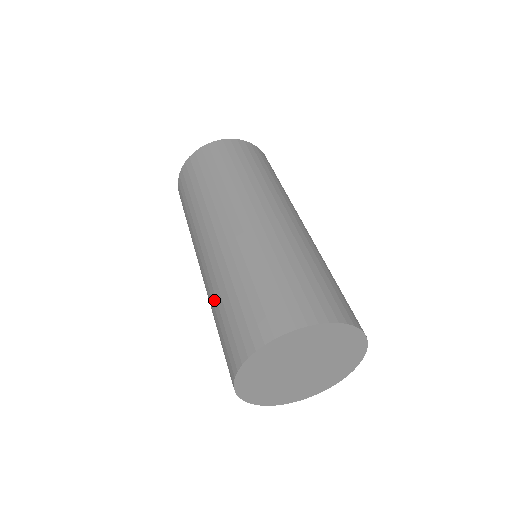
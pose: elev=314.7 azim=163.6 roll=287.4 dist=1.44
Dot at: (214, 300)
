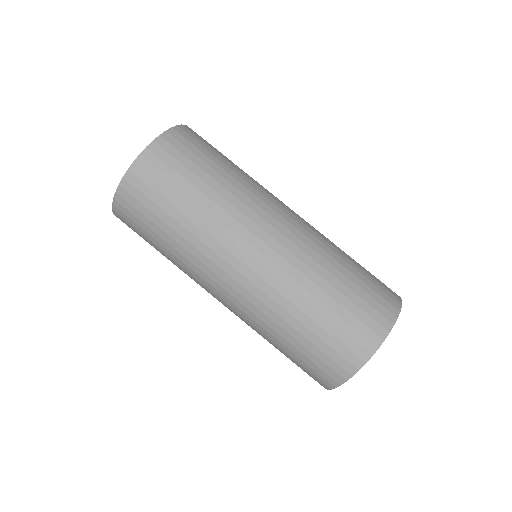
Dot at: (269, 336)
